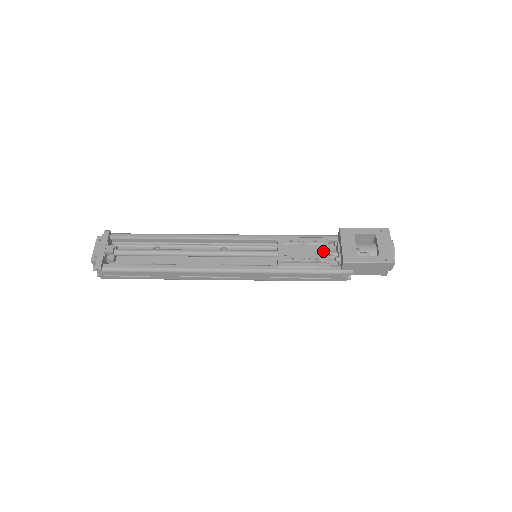
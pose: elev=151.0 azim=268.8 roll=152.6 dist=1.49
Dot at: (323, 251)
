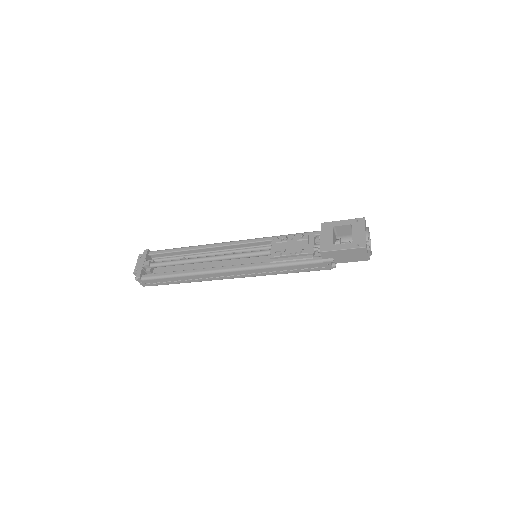
Dot at: (308, 245)
